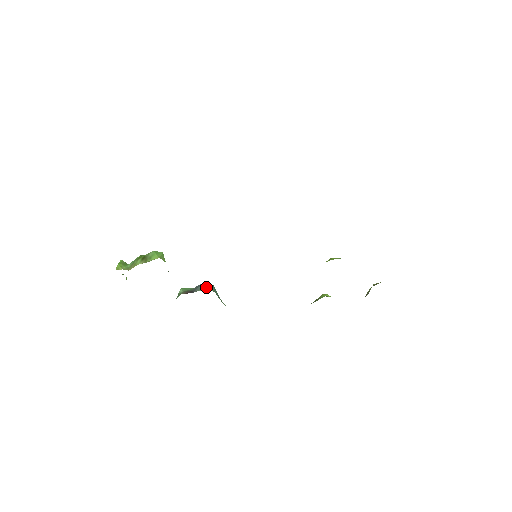
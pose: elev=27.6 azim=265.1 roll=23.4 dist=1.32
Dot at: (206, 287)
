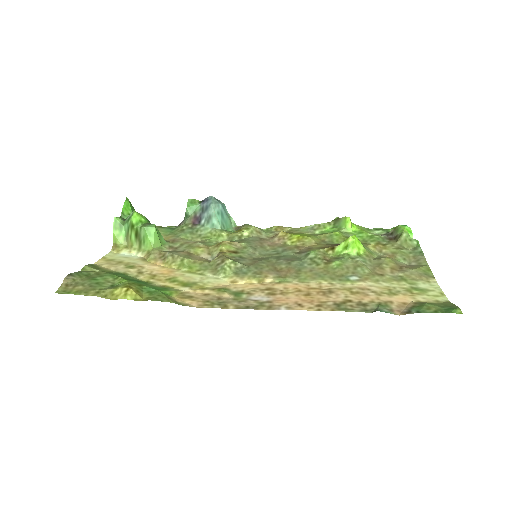
Dot at: (212, 221)
